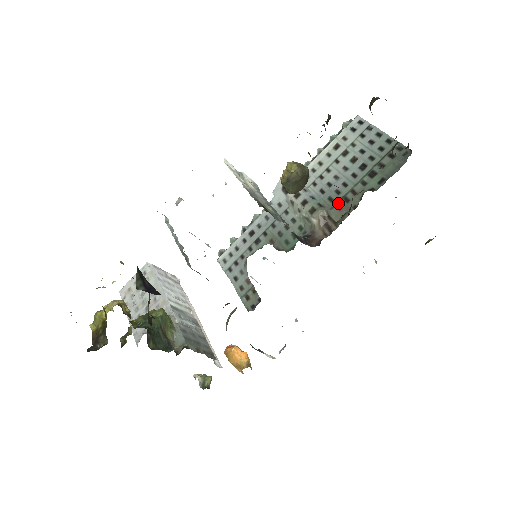
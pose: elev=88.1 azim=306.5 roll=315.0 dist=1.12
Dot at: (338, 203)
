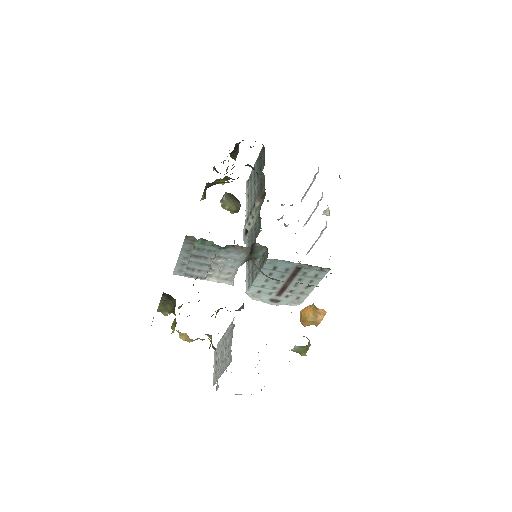
Dot at: (260, 190)
